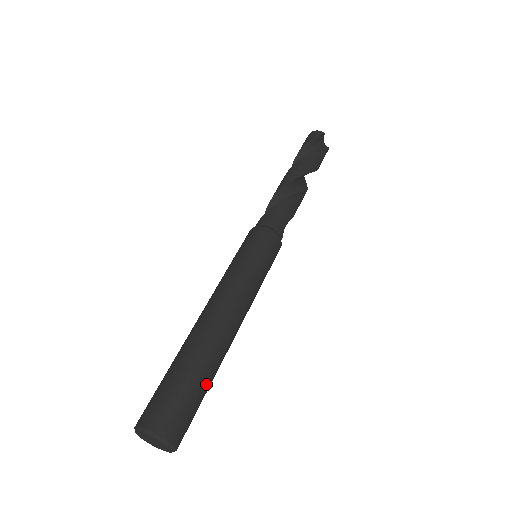
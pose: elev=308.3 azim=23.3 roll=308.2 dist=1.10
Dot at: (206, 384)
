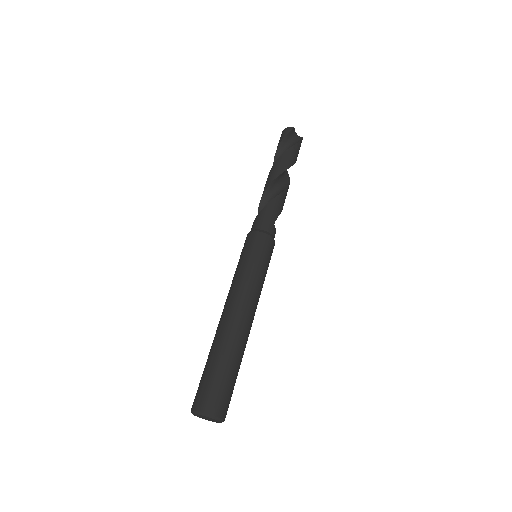
Dot at: (234, 368)
